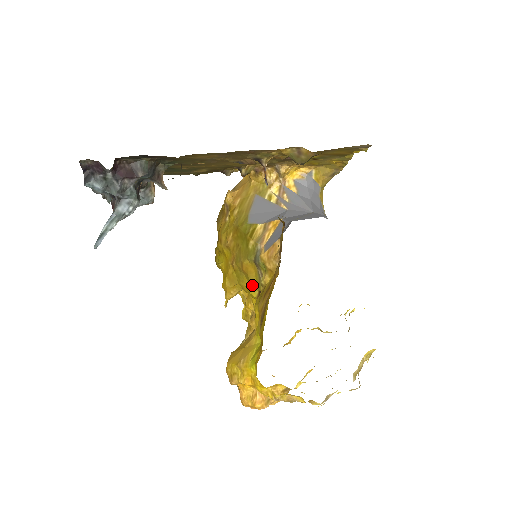
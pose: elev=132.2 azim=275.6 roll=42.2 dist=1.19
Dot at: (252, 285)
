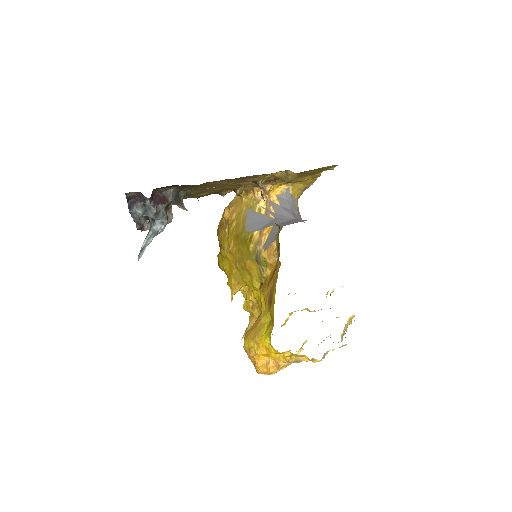
Dot at: (254, 279)
